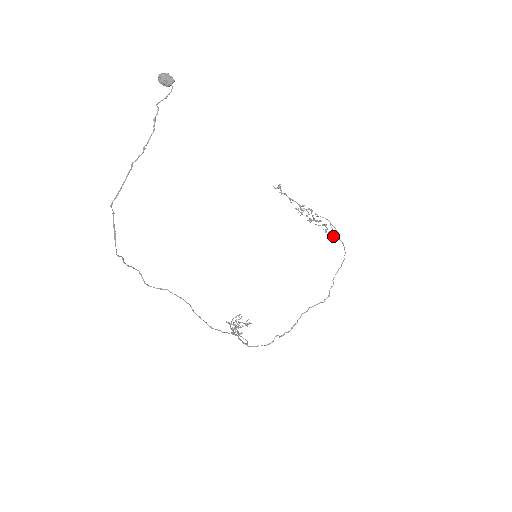
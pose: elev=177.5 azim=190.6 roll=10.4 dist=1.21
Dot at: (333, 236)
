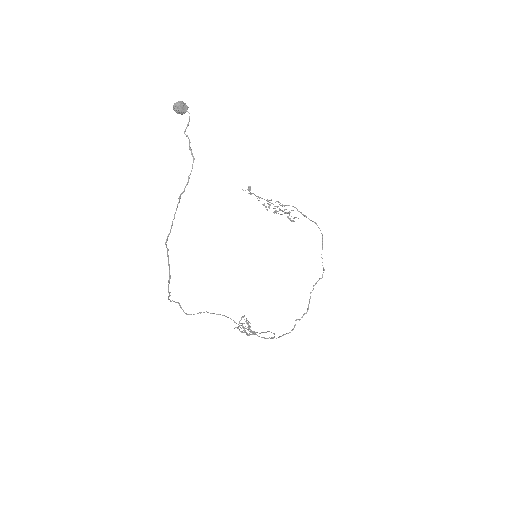
Dot at: (292, 221)
